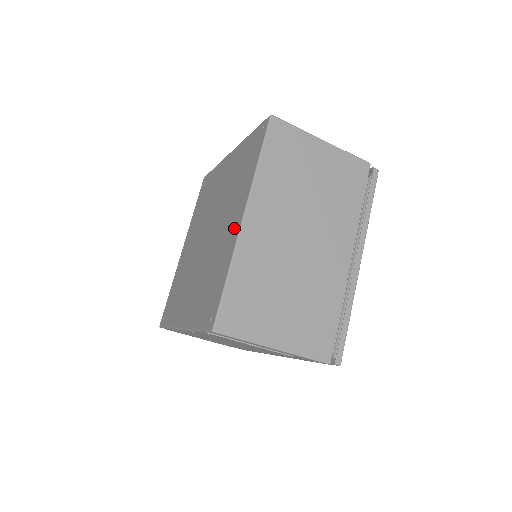
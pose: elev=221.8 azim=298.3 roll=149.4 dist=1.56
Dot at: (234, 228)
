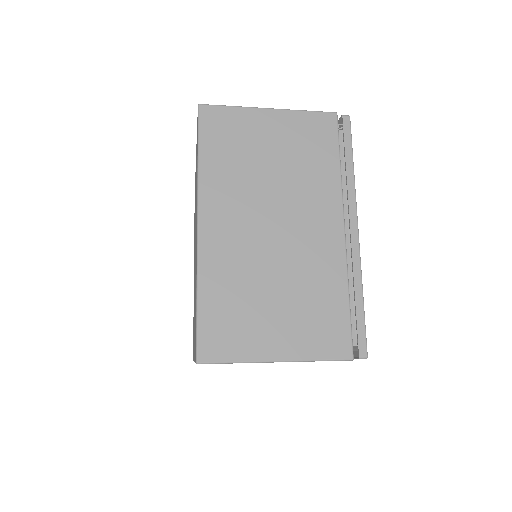
Dot at: occluded
